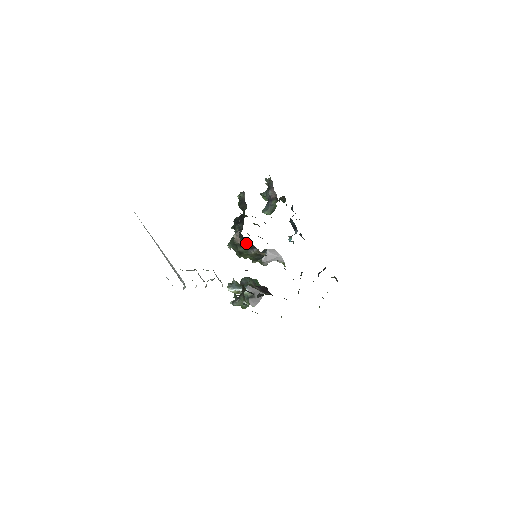
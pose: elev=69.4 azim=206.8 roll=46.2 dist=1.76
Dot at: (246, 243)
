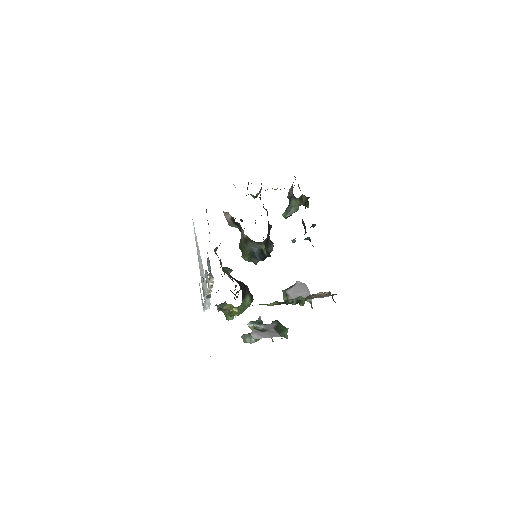
Dot at: (233, 220)
